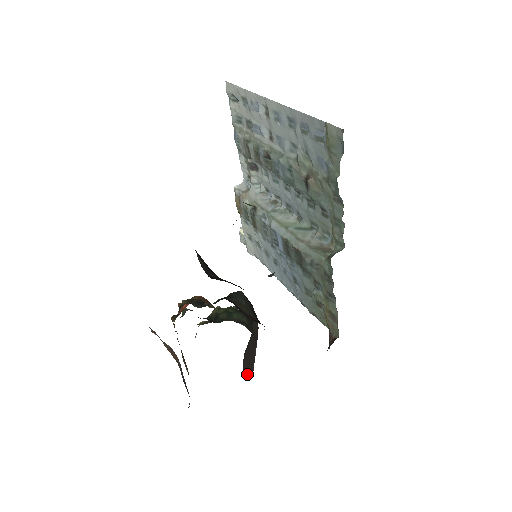
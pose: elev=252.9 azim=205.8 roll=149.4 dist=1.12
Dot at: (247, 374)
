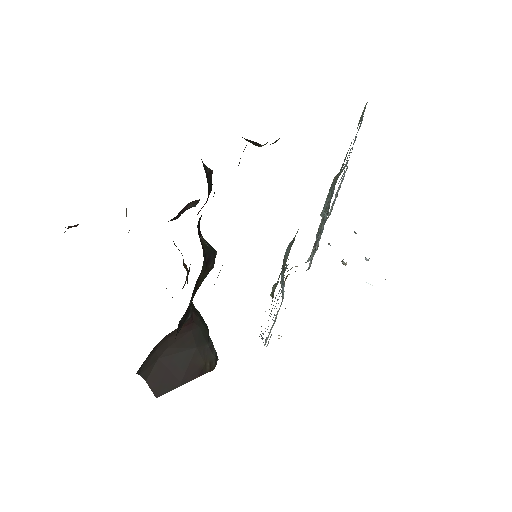
Dot at: (149, 385)
